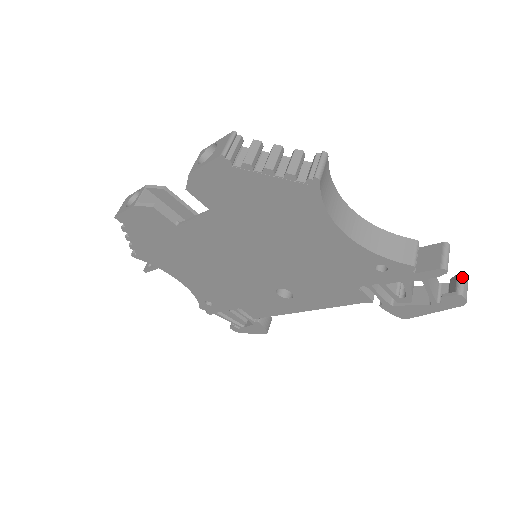
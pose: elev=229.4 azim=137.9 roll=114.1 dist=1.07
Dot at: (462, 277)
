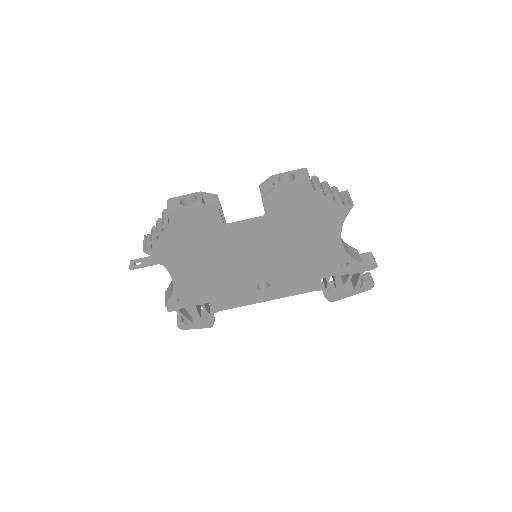
Dot at: (370, 273)
